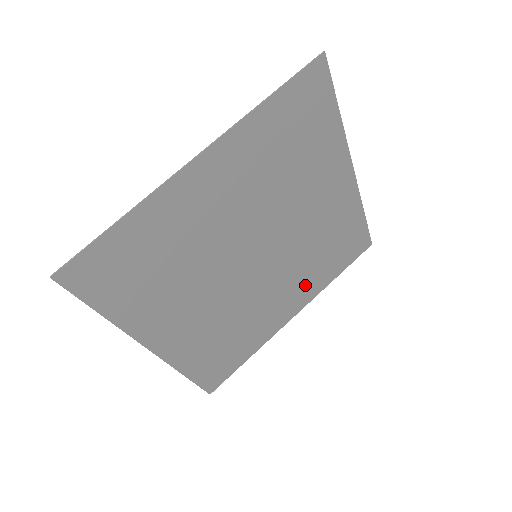
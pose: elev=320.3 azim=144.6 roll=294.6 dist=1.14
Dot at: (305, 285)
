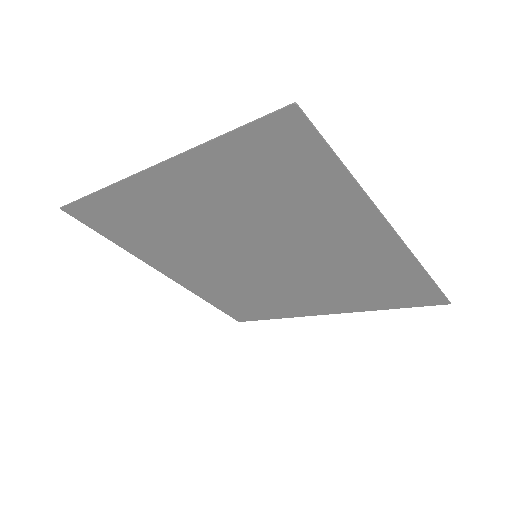
Dot at: (337, 298)
